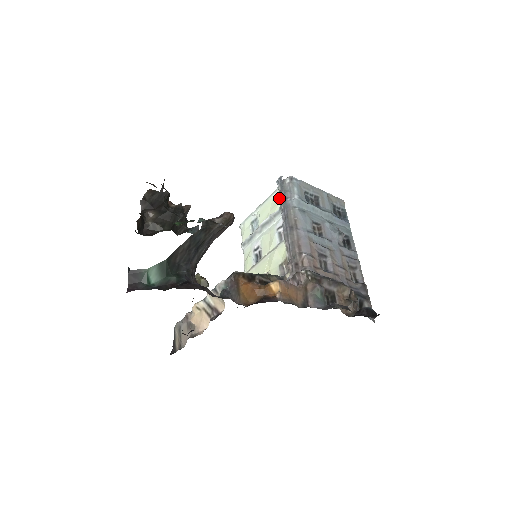
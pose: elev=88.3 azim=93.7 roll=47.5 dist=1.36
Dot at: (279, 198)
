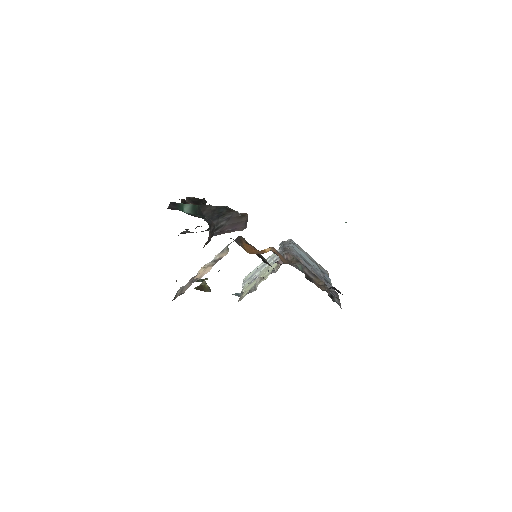
Dot at: occluded
